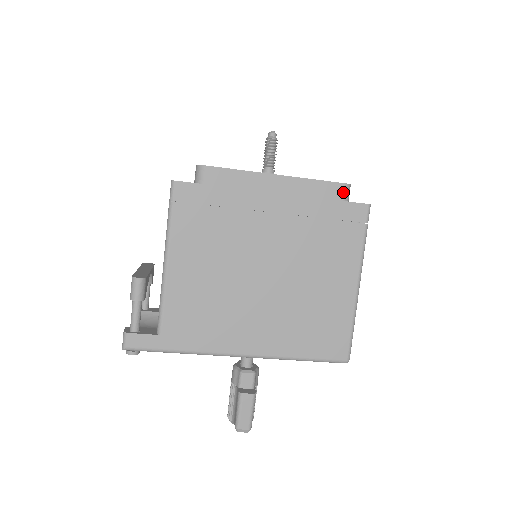
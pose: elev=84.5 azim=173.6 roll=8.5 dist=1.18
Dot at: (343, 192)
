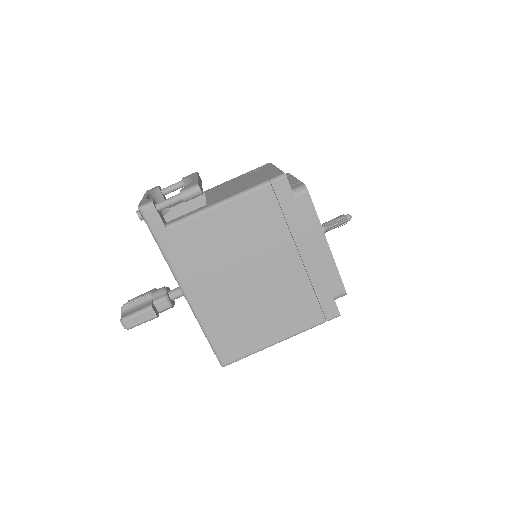
Dot at: (339, 293)
